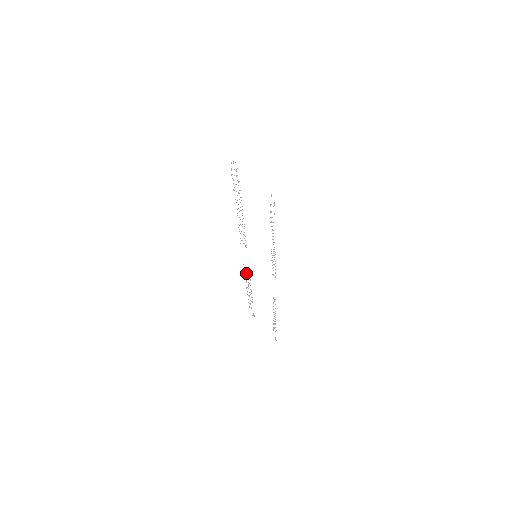
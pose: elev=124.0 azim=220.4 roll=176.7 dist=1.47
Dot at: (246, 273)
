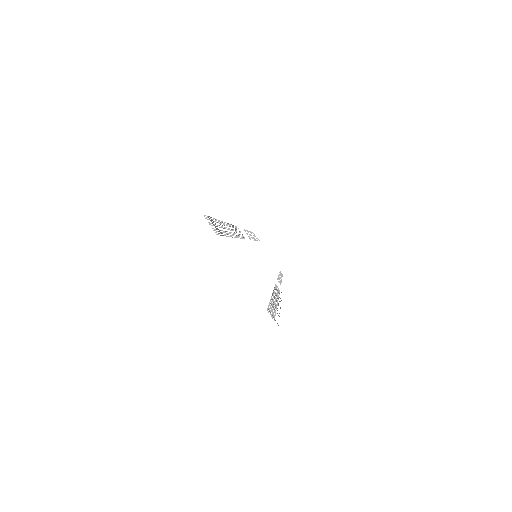
Dot at: (247, 233)
